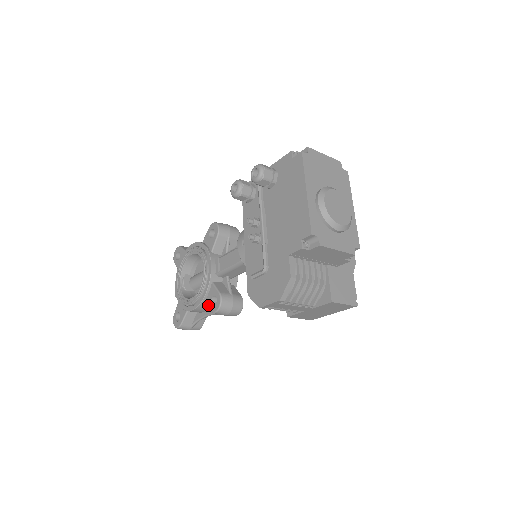
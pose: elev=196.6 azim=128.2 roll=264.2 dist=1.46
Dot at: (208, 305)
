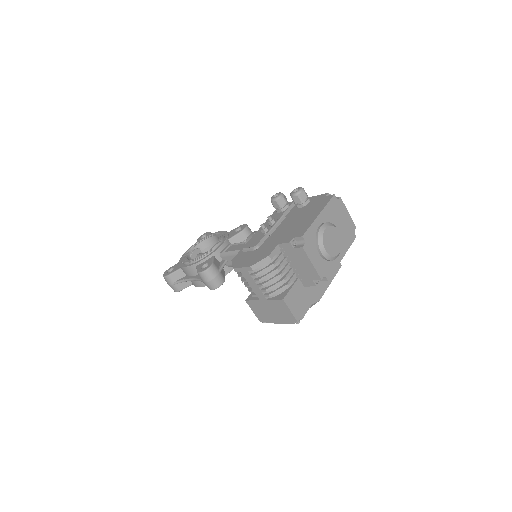
Dot at: (199, 267)
